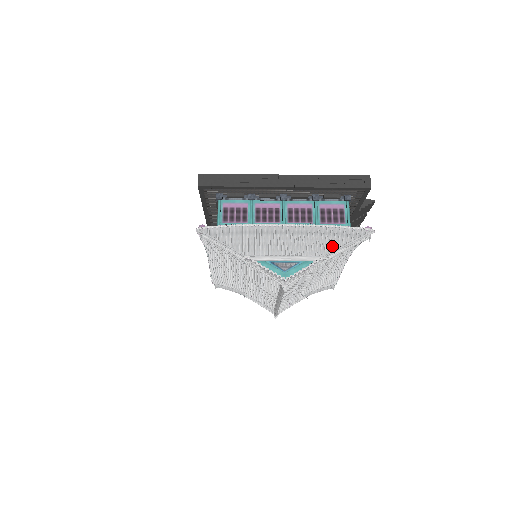
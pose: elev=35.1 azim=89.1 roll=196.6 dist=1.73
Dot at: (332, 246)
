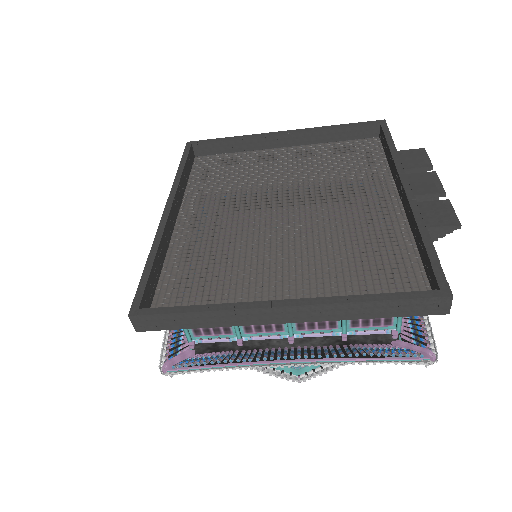
Dot at: occluded
